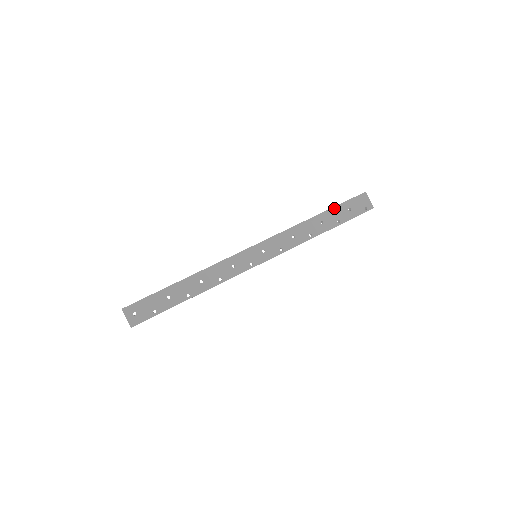
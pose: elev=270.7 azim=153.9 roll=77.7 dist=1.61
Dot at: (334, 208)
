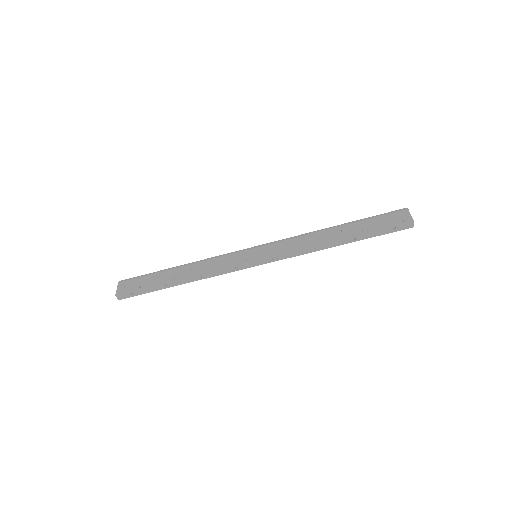
Dot at: (360, 220)
